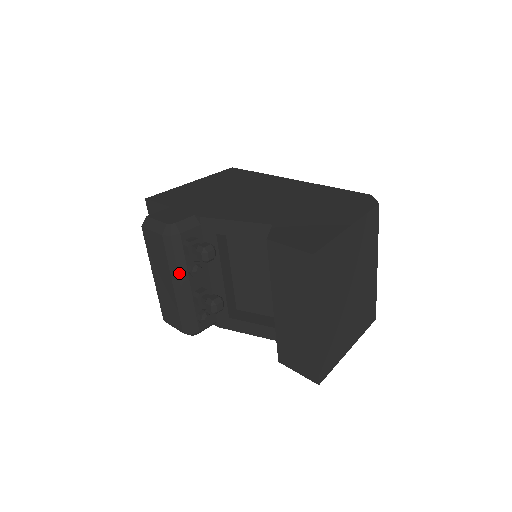
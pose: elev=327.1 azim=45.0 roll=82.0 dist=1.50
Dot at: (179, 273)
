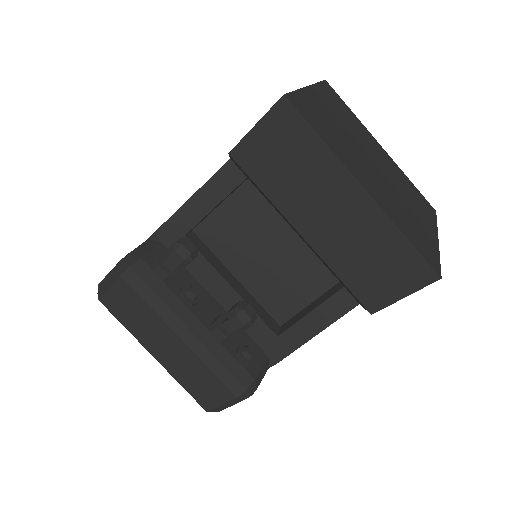
Dot at: (173, 310)
